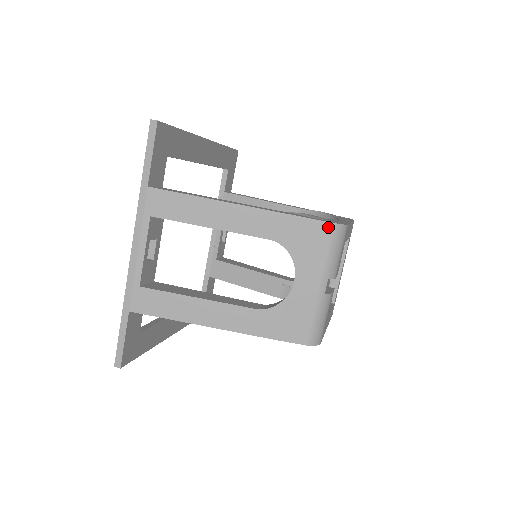
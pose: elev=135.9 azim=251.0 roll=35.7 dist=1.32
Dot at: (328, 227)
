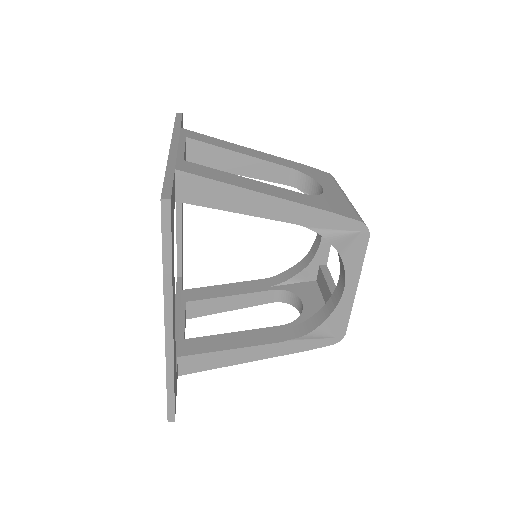
Dot at: (327, 174)
